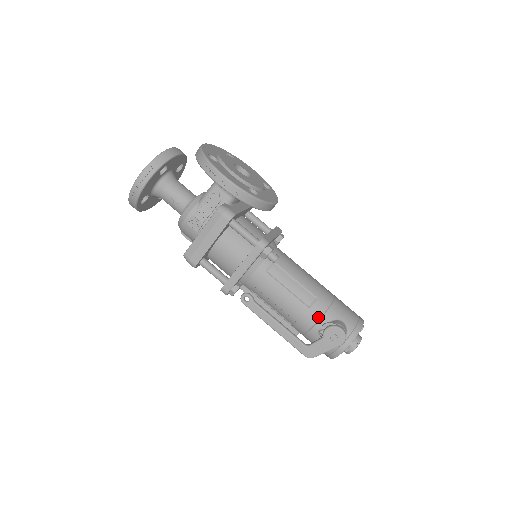
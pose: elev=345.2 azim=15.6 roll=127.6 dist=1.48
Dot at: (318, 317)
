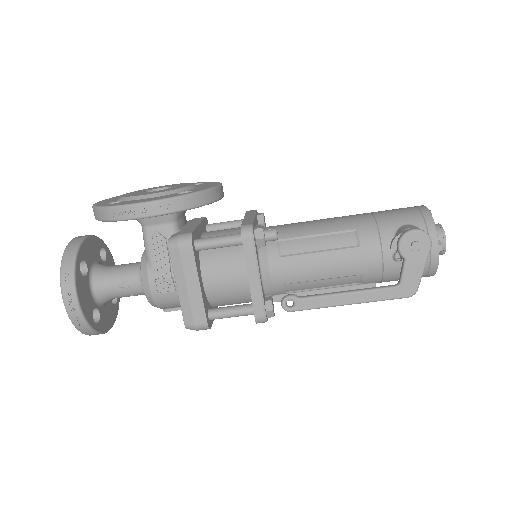
Dot at: (377, 246)
